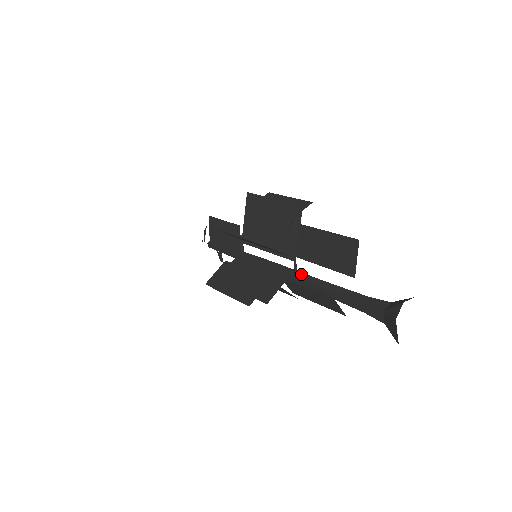
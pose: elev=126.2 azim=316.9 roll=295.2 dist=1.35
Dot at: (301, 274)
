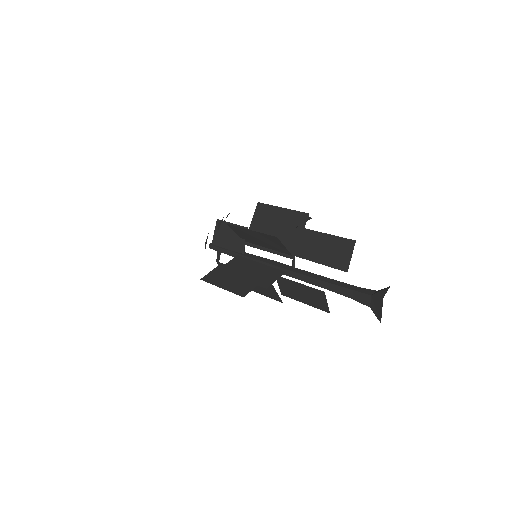
Dot at: (298, 269)
